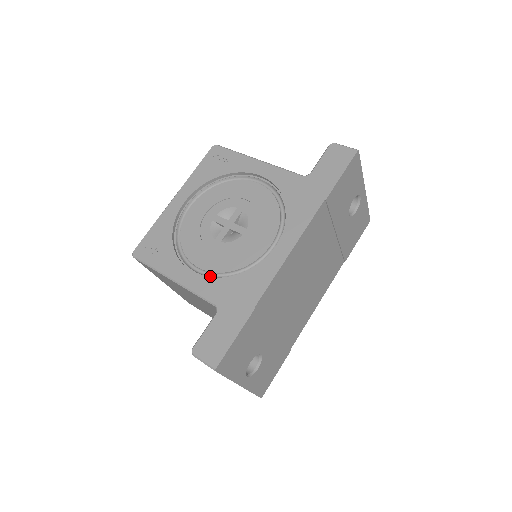
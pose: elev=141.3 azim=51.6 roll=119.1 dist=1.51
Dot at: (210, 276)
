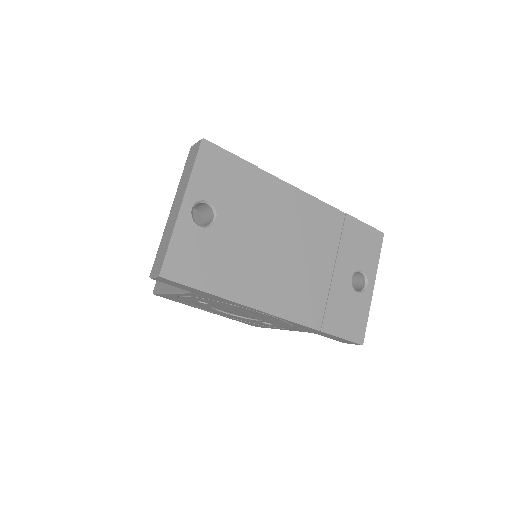
Dot at: occluded
